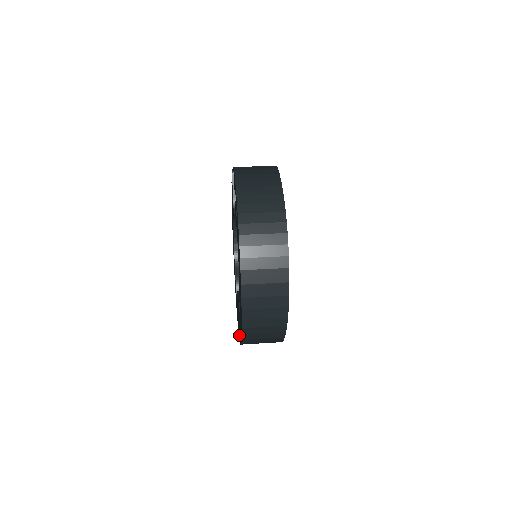
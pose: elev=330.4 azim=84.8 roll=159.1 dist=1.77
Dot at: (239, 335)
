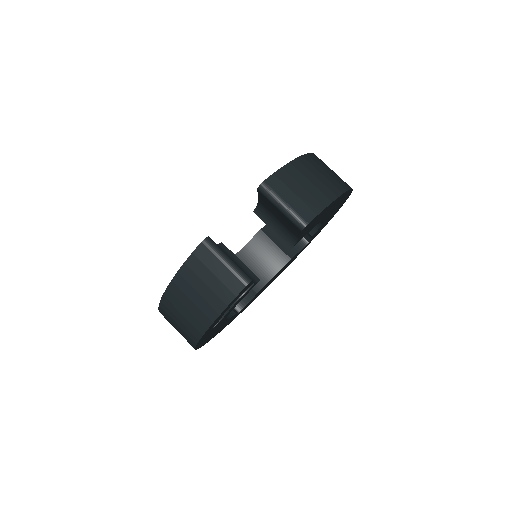
Dot at: occluded
